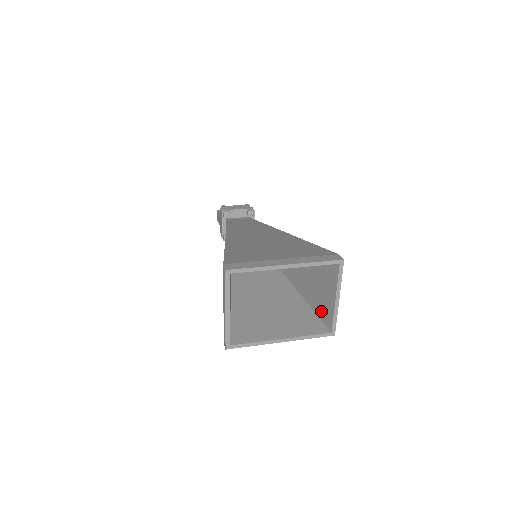
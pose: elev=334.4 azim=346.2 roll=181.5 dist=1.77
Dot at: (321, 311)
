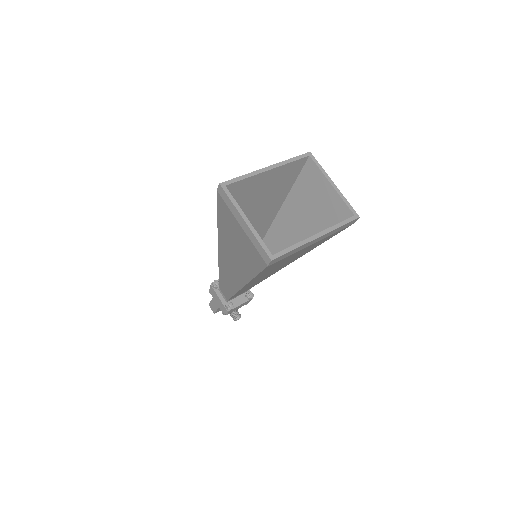
Dot at: (334, 217)
